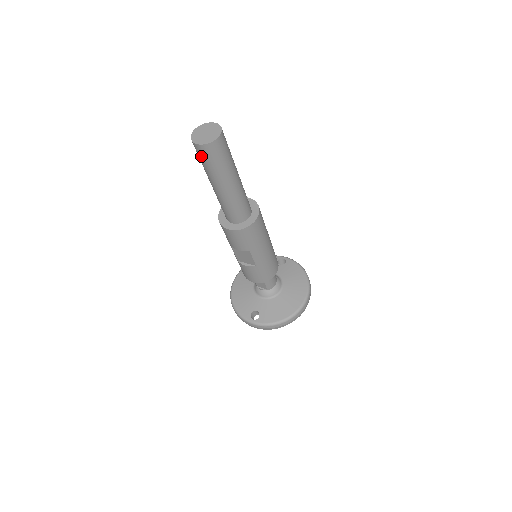
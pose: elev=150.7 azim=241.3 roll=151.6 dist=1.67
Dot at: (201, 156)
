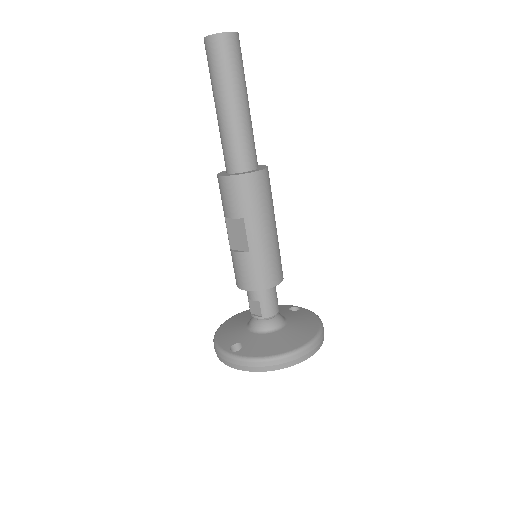
Dot at: (209, 56)
